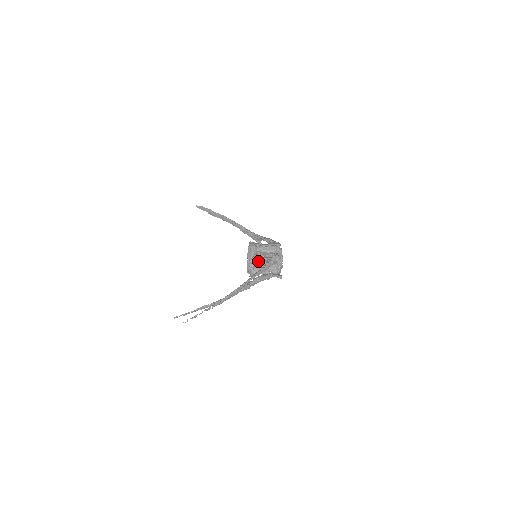
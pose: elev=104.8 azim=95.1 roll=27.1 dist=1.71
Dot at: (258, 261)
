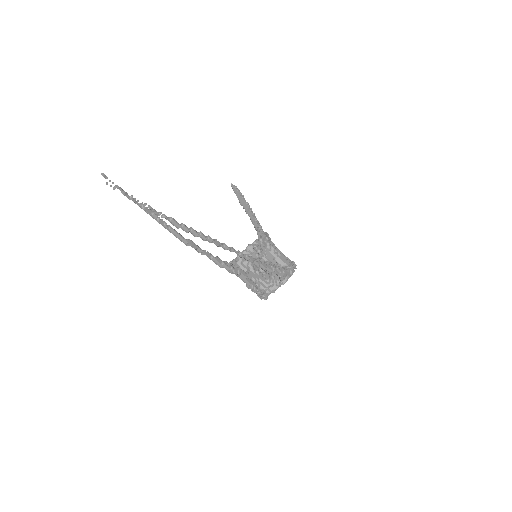
Dot at: (257, 256)
